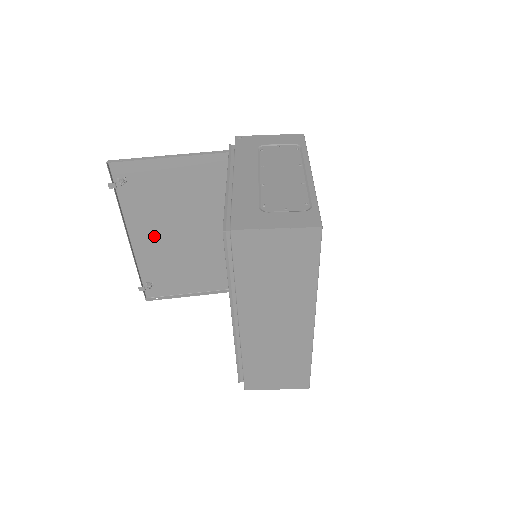
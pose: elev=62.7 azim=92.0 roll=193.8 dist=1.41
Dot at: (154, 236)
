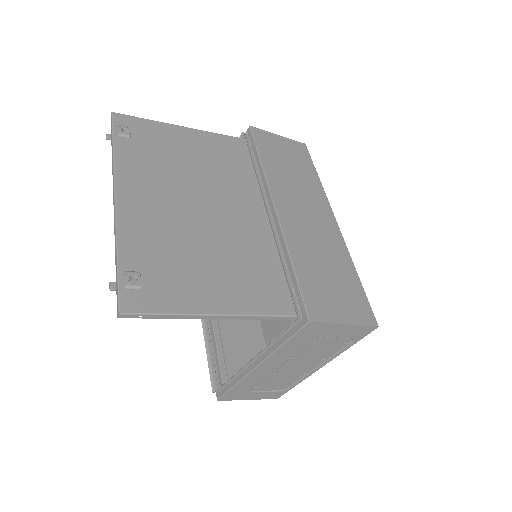
Dot at: (153, 200)
